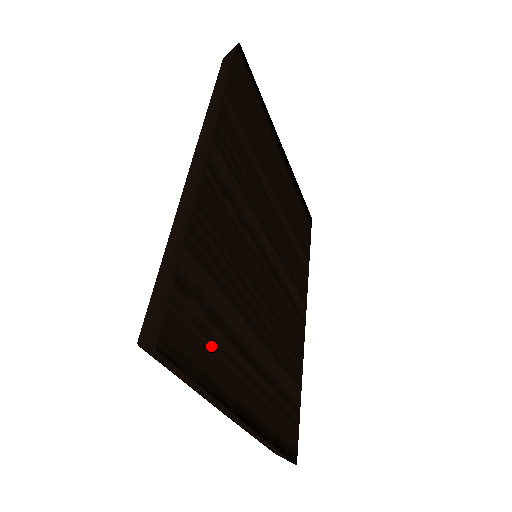
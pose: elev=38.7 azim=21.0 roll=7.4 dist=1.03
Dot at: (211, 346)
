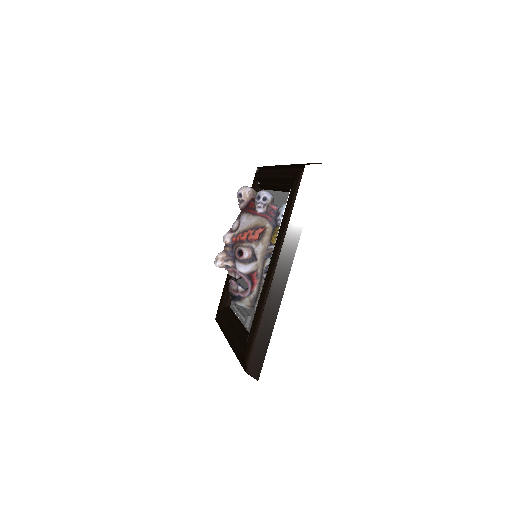
Dot at: occluded
